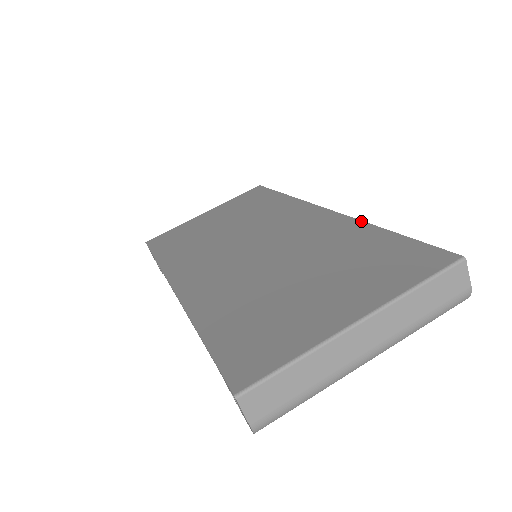
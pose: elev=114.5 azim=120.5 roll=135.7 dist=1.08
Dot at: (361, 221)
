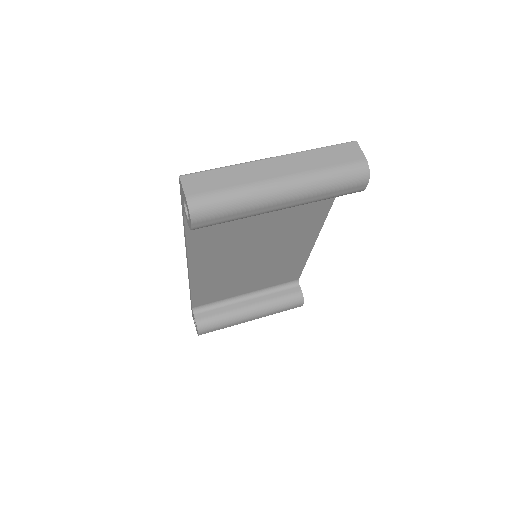
Dot at: occluded
